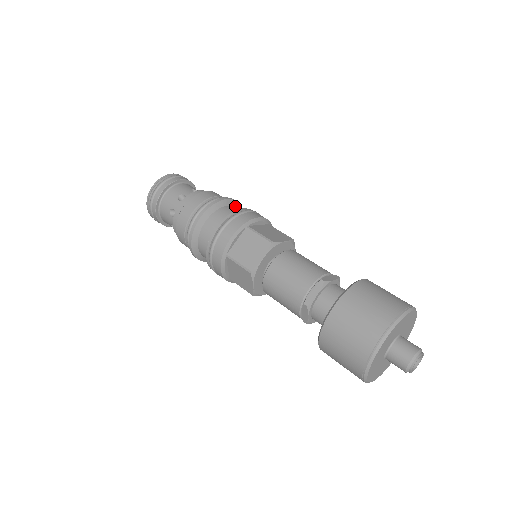
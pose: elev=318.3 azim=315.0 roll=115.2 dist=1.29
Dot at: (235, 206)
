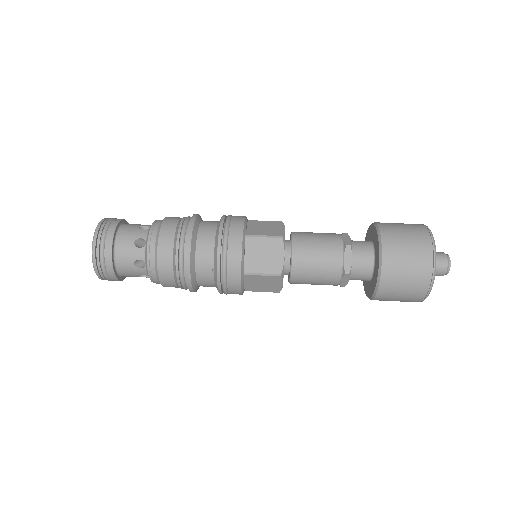
Dot at: (201, 220)
